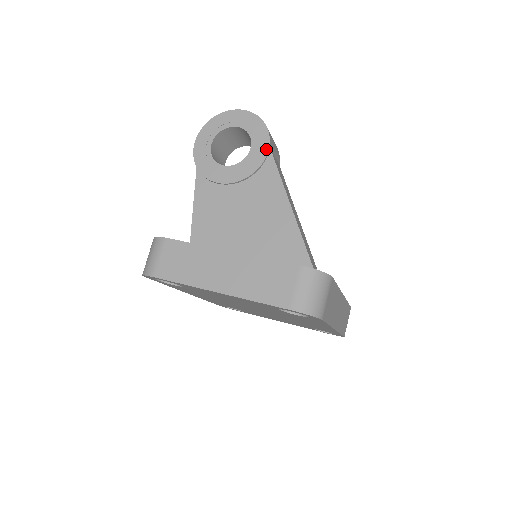
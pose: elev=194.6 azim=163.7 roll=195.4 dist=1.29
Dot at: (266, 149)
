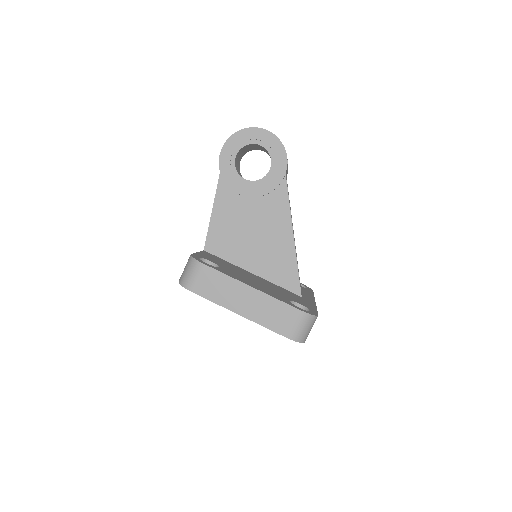
Dot at: (282, 175)
